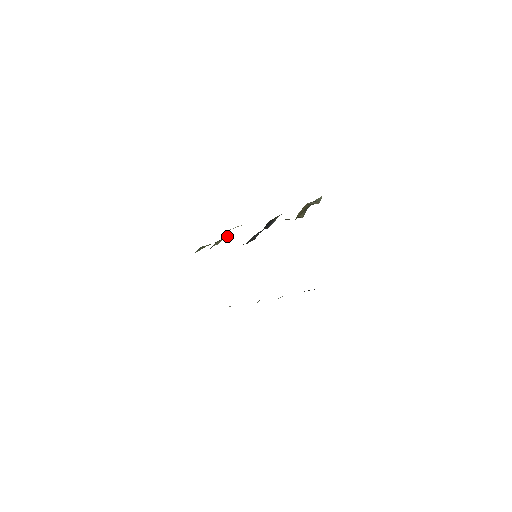
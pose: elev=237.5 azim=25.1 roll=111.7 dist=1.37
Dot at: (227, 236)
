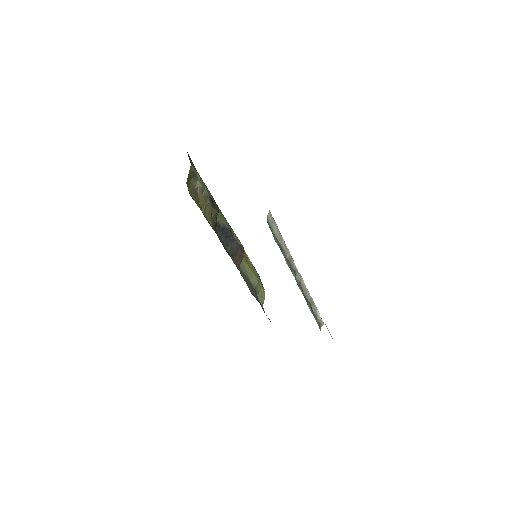
Dot at: (247, 269)
